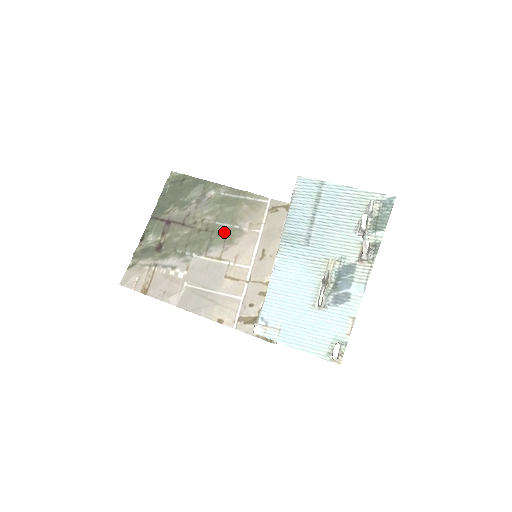
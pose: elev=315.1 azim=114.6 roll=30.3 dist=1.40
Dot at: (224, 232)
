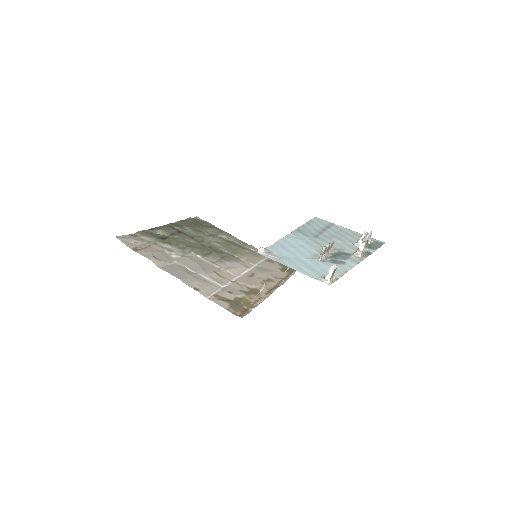
Dot at: (224, 253)
